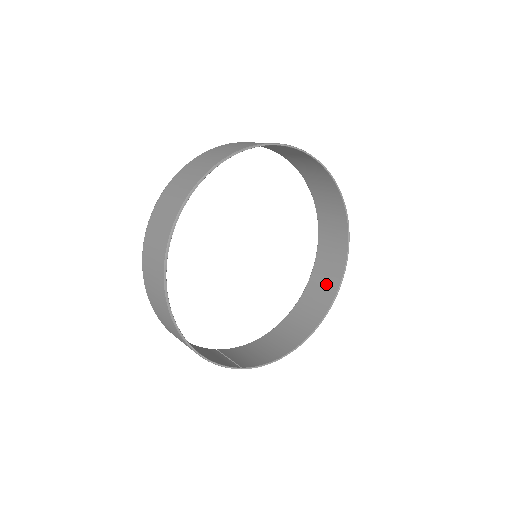
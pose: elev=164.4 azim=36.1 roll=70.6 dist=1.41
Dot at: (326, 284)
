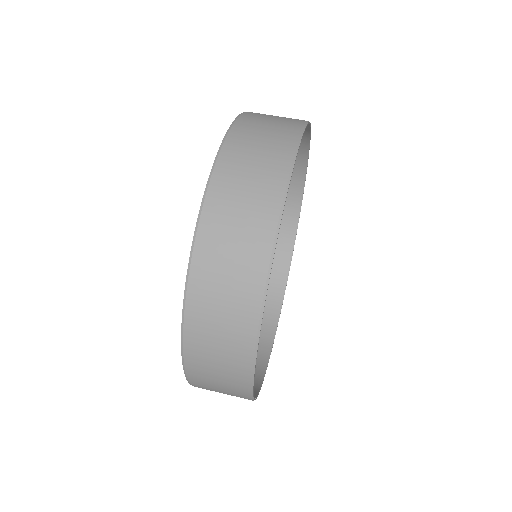
Dot at: occluded
